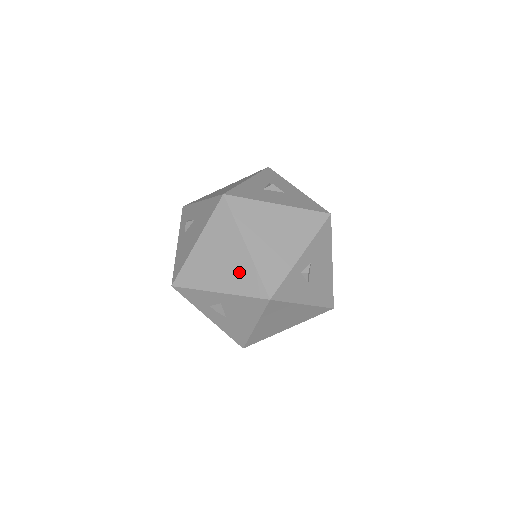
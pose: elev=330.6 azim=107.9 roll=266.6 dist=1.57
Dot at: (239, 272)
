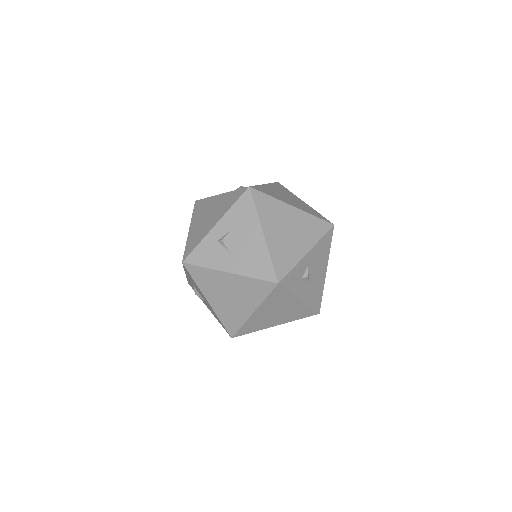
Dot at: occluded
